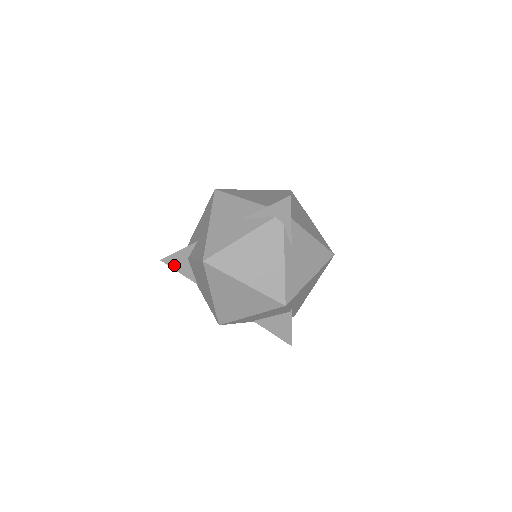
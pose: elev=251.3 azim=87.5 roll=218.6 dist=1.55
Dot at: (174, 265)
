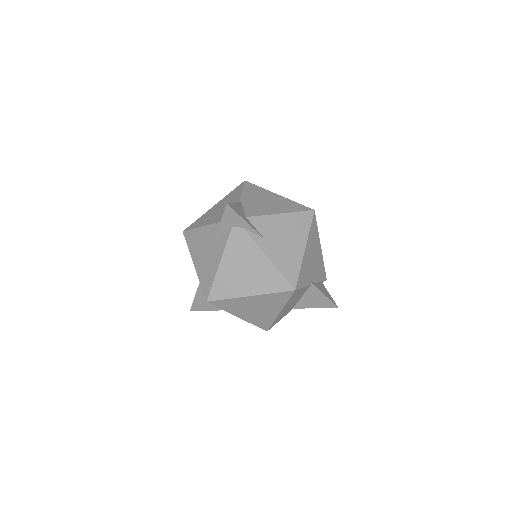
Dot at: (202, 308)
